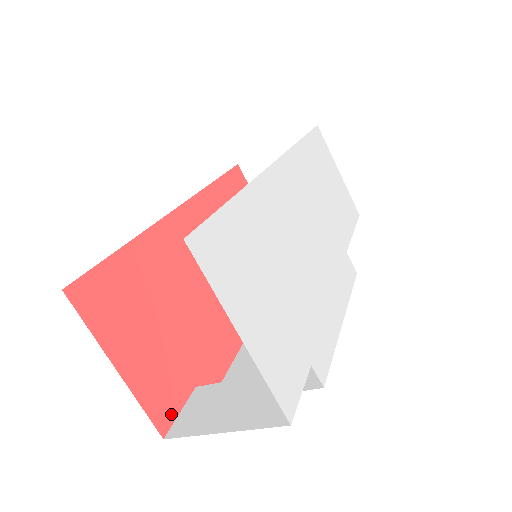
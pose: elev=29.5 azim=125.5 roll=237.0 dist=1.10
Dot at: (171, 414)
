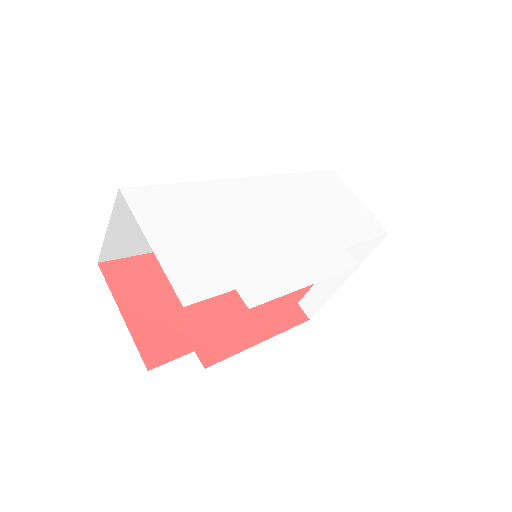
Dot at: (162, 359)
